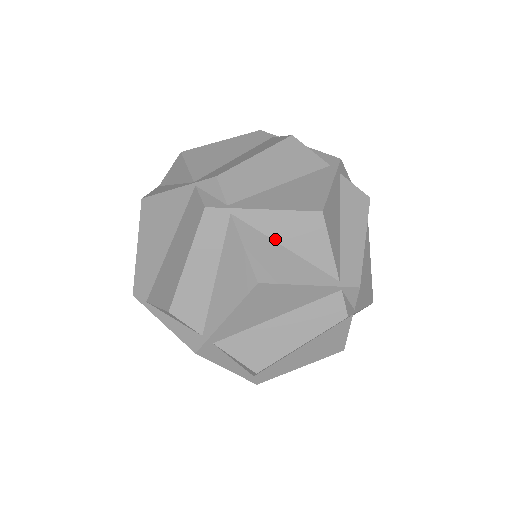
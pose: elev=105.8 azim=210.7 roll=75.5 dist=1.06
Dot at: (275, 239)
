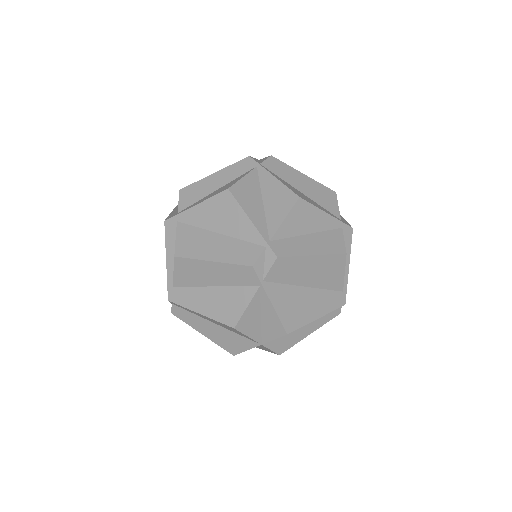
Dot at: (263, 193)
